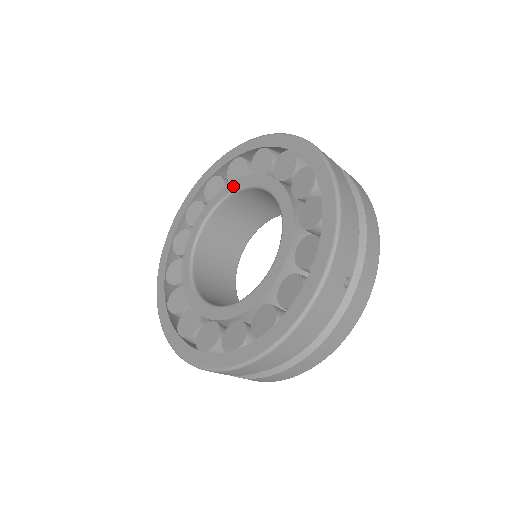
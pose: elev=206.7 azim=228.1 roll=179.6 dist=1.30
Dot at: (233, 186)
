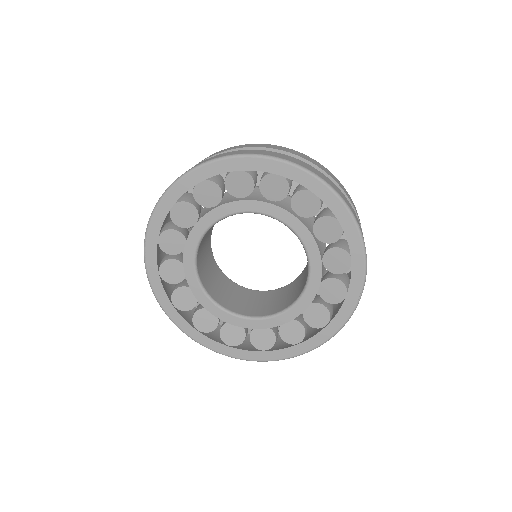
Dot at: (242, 207)
